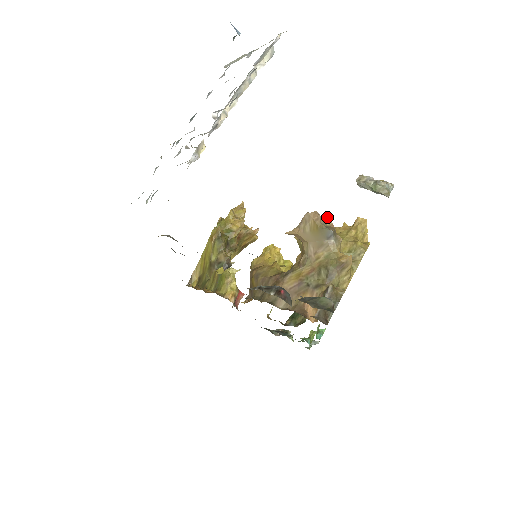
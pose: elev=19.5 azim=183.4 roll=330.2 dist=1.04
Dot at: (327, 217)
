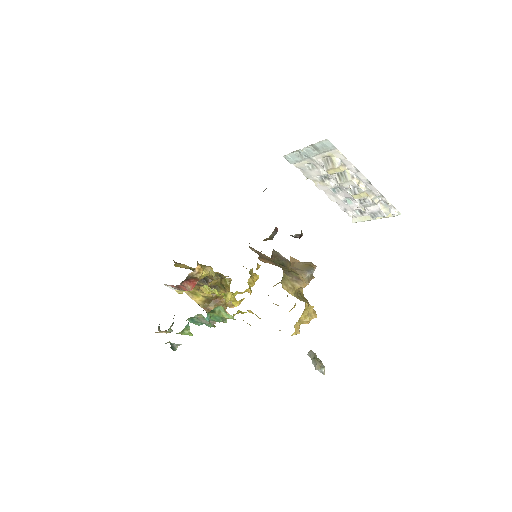
Dot at: (314, 277)
